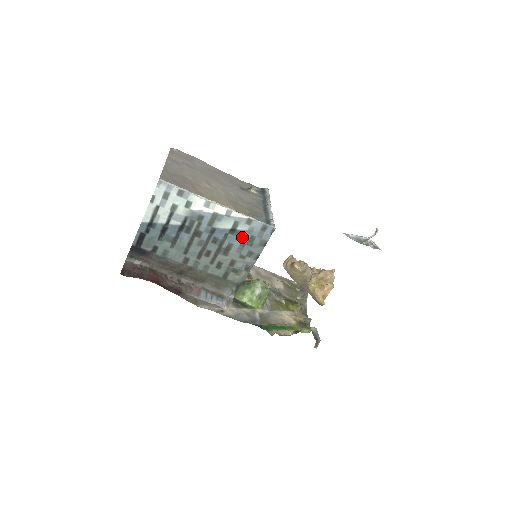
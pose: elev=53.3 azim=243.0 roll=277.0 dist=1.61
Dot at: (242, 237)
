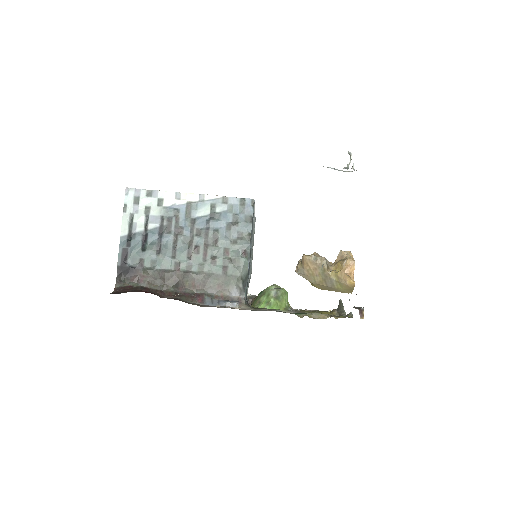
Dot at: (225, 219)
